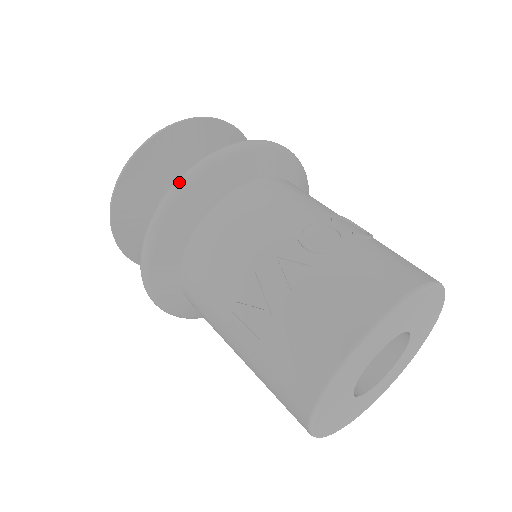
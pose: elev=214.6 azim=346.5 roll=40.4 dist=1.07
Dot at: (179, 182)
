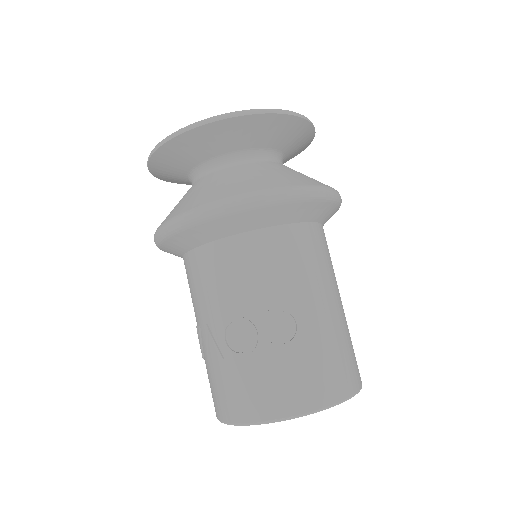
Dot at: (160, 231)
